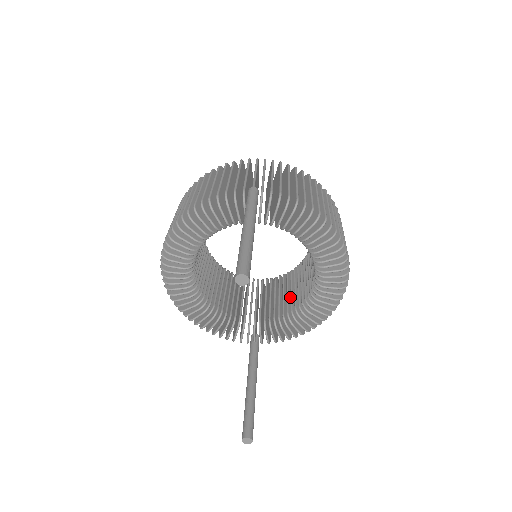
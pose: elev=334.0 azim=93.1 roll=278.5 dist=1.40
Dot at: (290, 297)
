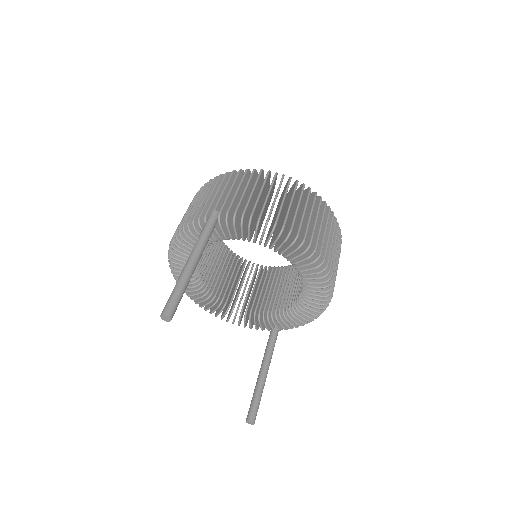
Dot at: (297, 287)
